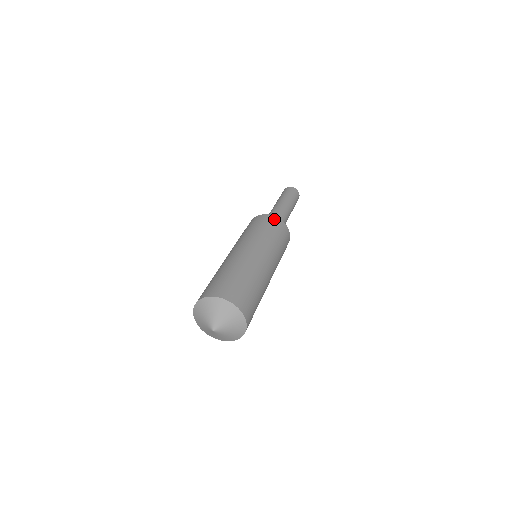
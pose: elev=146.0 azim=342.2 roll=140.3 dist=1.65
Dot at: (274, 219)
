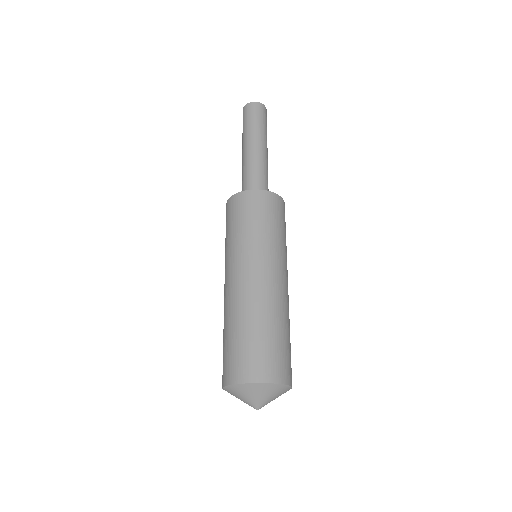
Dot at: (283, 206)
